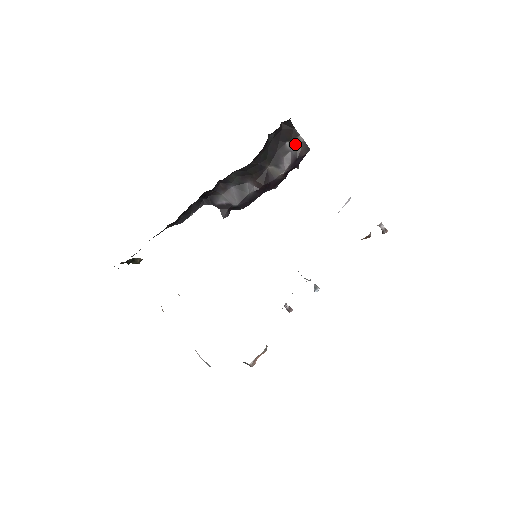
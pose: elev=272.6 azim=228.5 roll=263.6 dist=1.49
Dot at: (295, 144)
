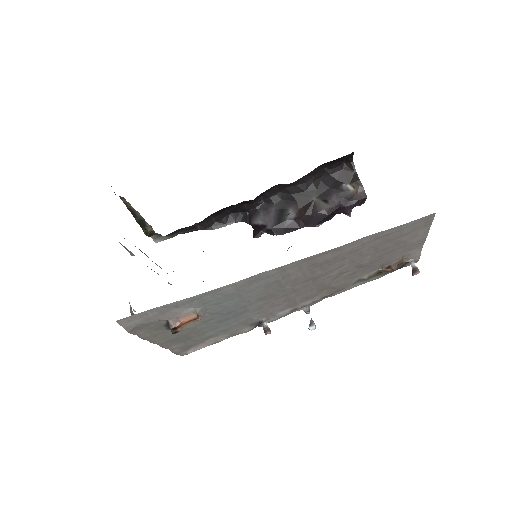
Dot at: (352, 187)
